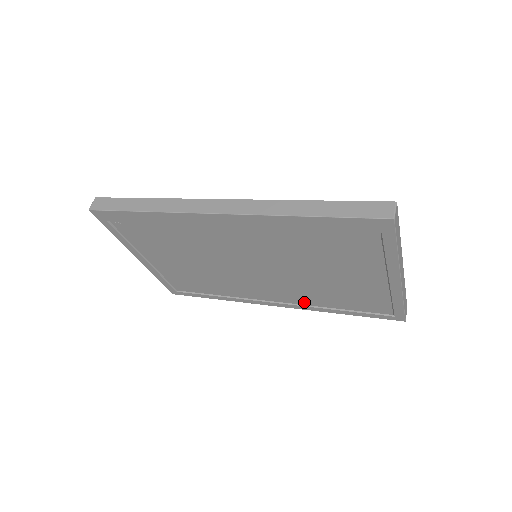
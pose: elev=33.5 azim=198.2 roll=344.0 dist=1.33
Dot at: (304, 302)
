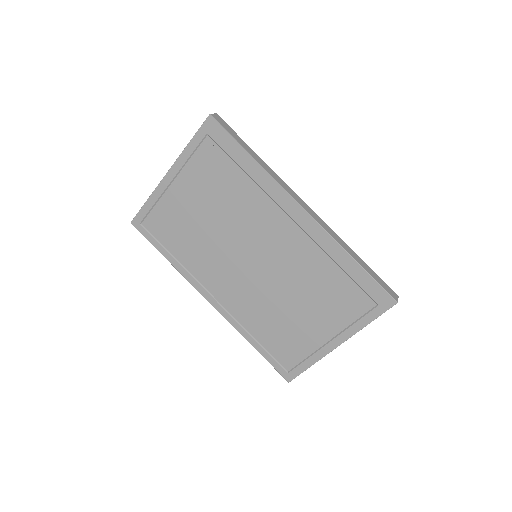
Dot at: (239, 315)
